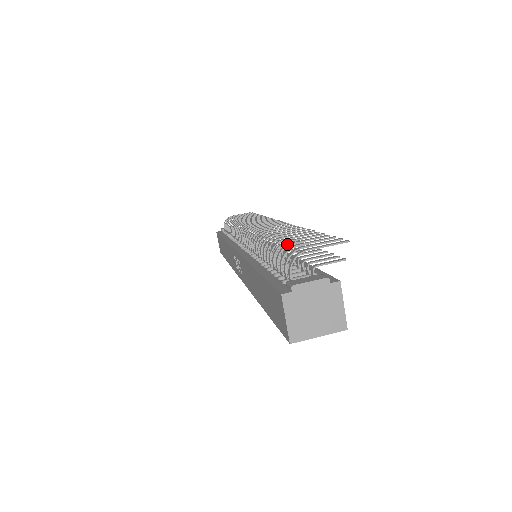
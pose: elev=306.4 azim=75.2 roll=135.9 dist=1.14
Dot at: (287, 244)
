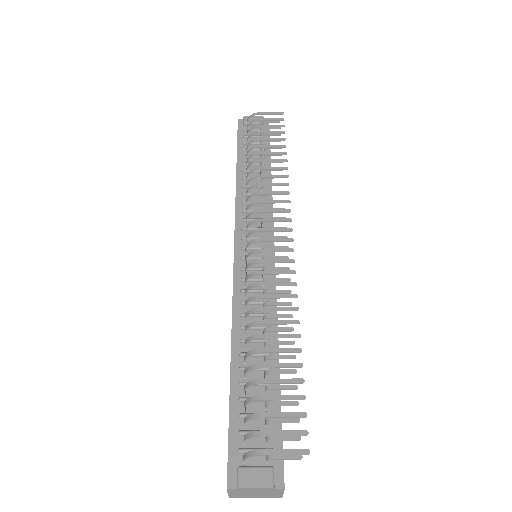
Dot at: (258, 397)
